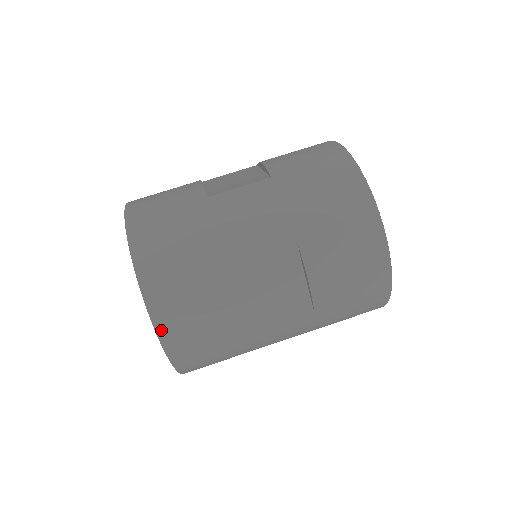
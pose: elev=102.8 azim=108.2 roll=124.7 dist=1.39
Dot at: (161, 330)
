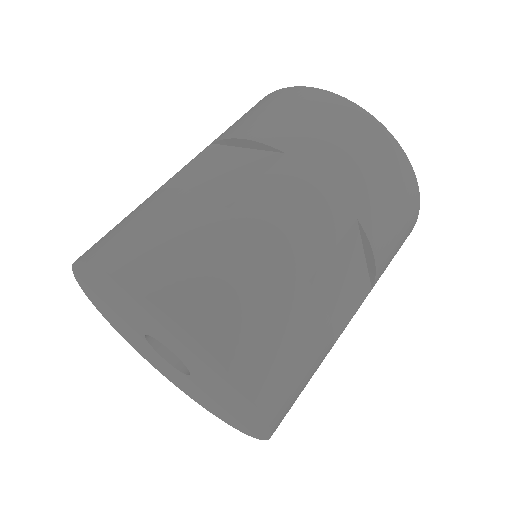
Dot at: (106, 263)
